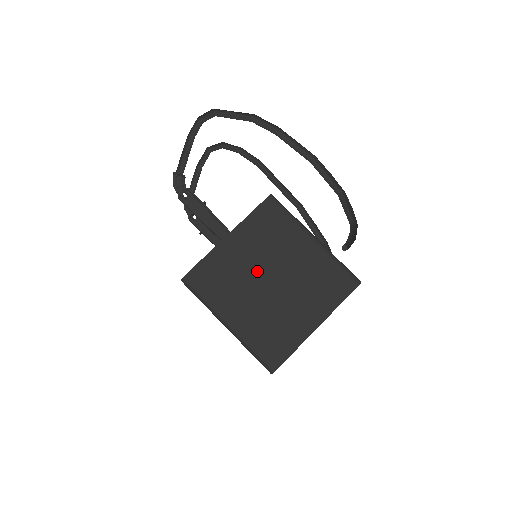
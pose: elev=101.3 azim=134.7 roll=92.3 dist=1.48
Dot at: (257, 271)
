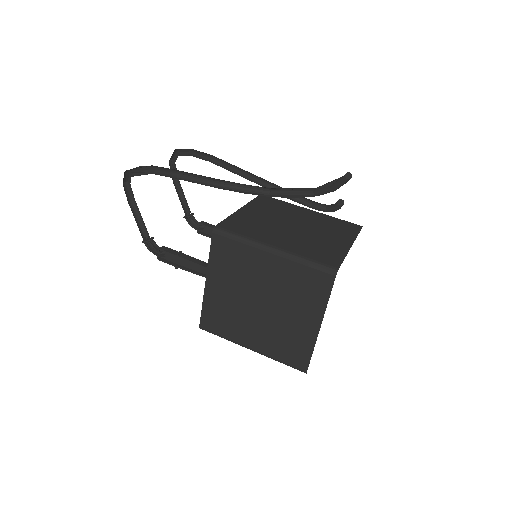
Dot at: (245, 301)
